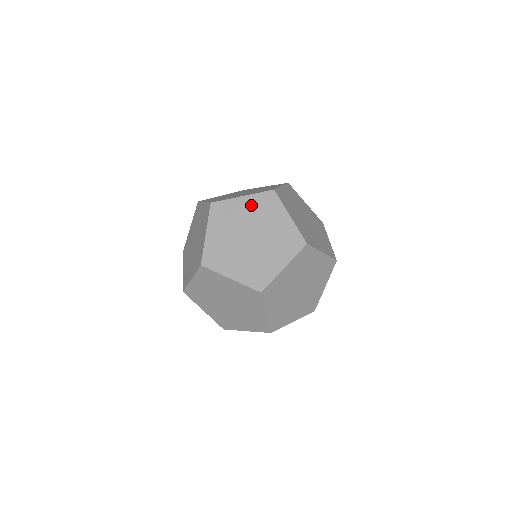
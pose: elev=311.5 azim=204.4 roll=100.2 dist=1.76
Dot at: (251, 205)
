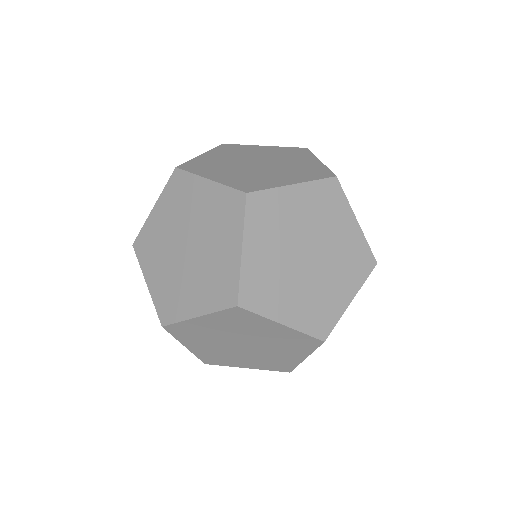
Dot at: (281, 334)
